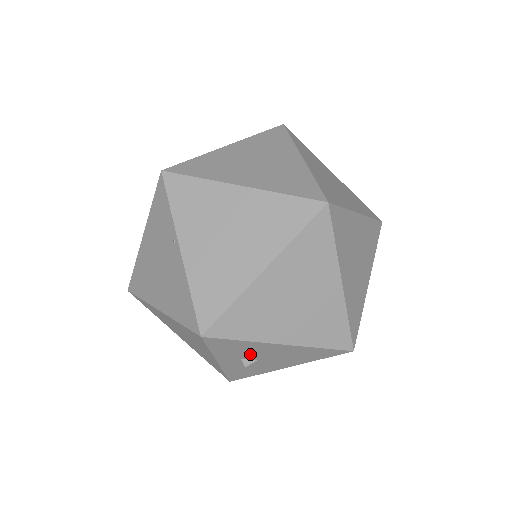
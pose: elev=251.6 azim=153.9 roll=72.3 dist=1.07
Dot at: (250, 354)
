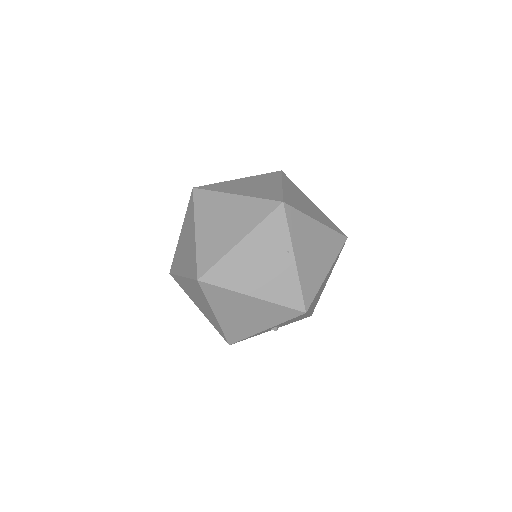
Dot at: (287, 322)
